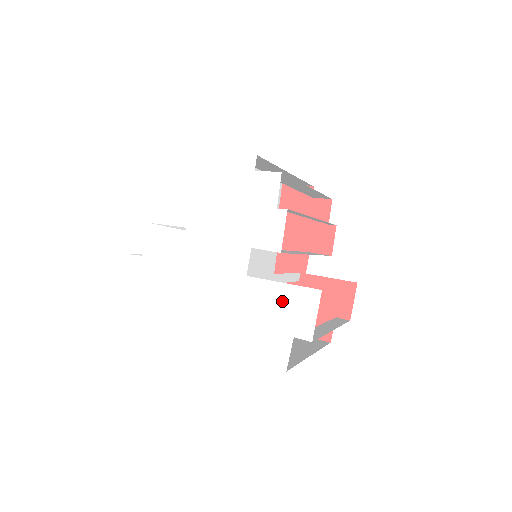
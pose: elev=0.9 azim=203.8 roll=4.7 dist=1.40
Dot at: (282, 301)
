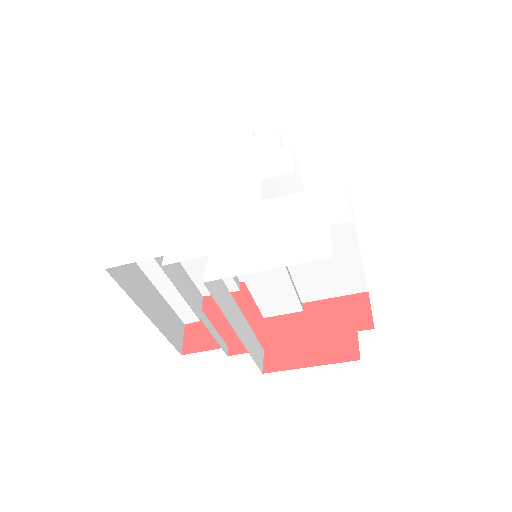
Dot at: (307, 203)
